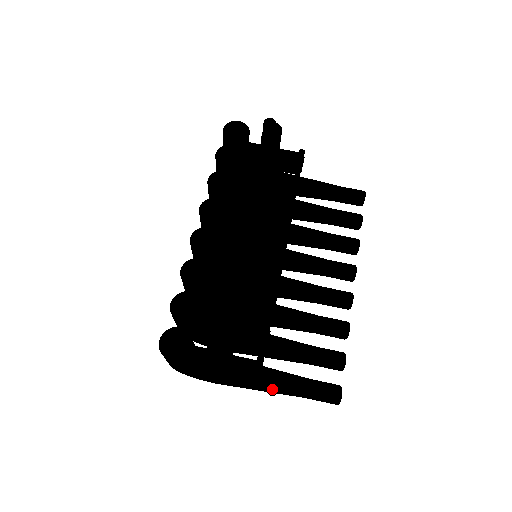
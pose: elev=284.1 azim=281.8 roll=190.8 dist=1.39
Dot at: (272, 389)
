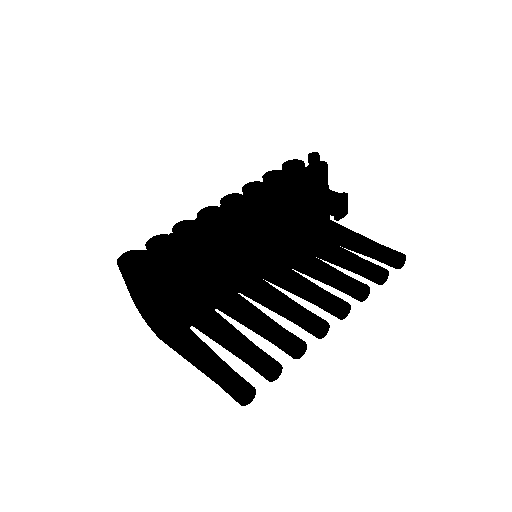
Dot at: (194, 358)
